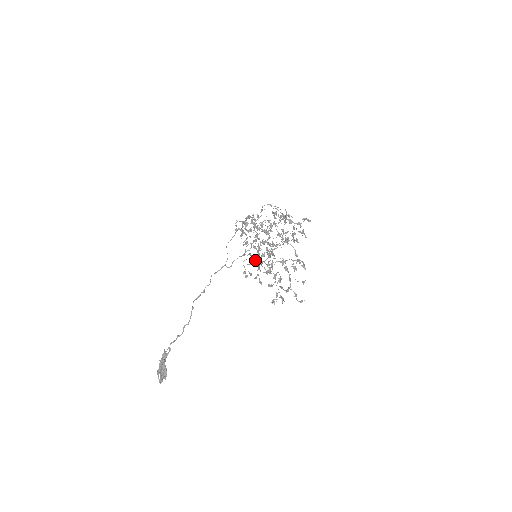
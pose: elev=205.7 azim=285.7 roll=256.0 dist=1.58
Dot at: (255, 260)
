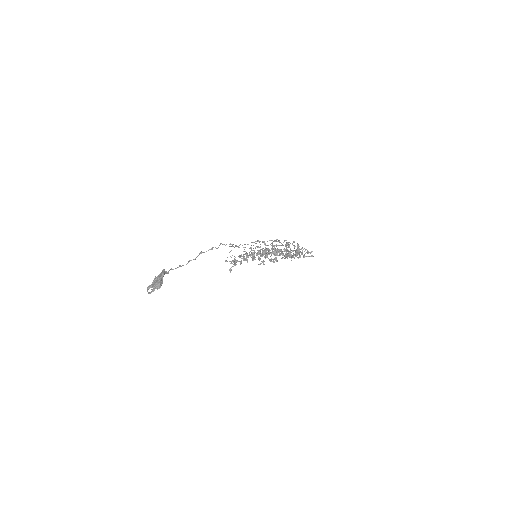
Dot at: occluded
